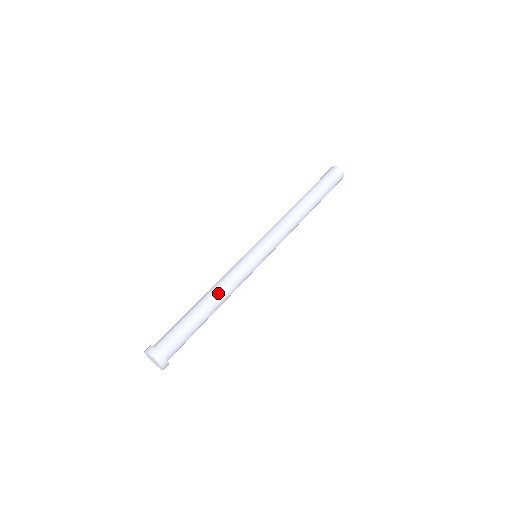
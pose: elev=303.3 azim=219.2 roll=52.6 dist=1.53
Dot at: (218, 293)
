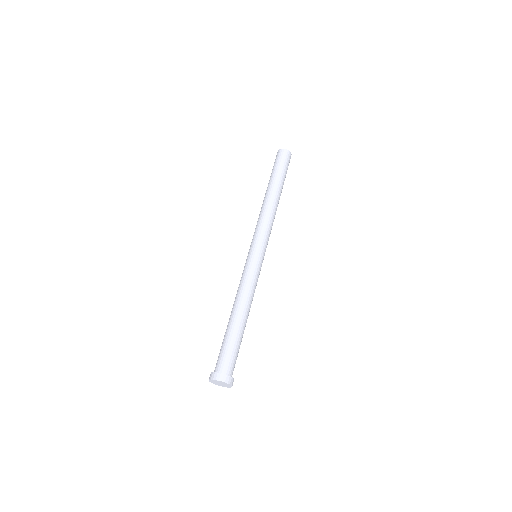
Dot at: (245, 302)
